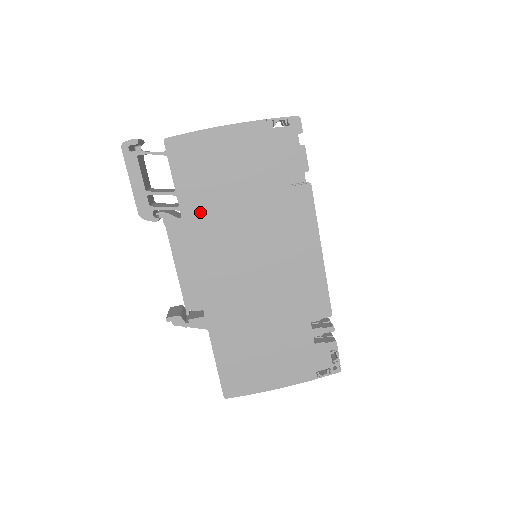
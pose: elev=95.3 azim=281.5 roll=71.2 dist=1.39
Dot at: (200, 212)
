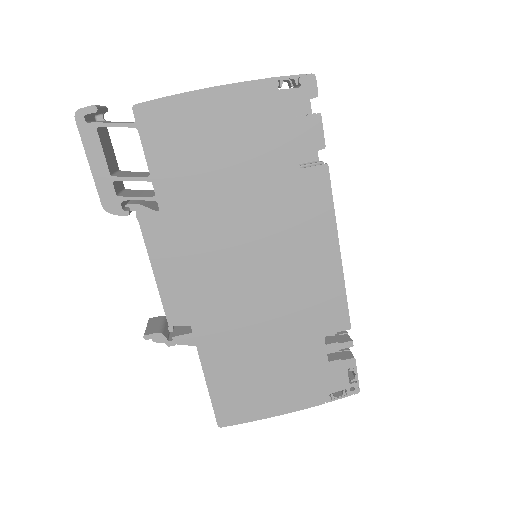
Dot at: (183, 203)
